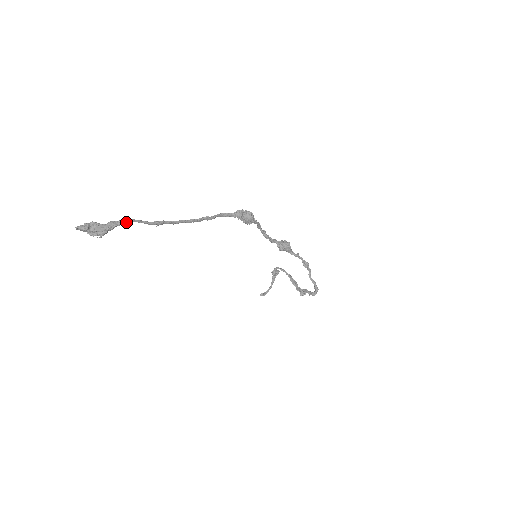
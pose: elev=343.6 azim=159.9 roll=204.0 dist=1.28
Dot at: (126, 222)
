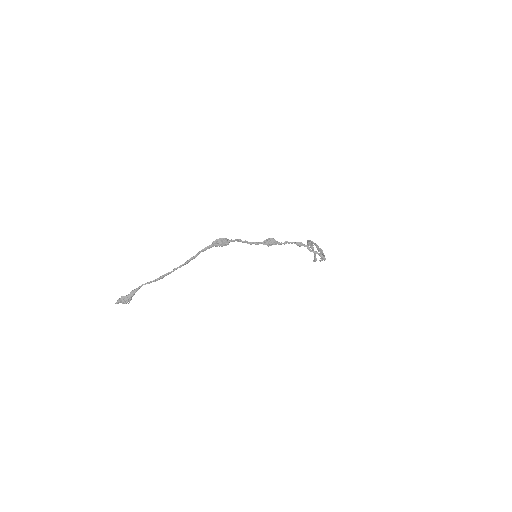
Dot at: (139, 288)
